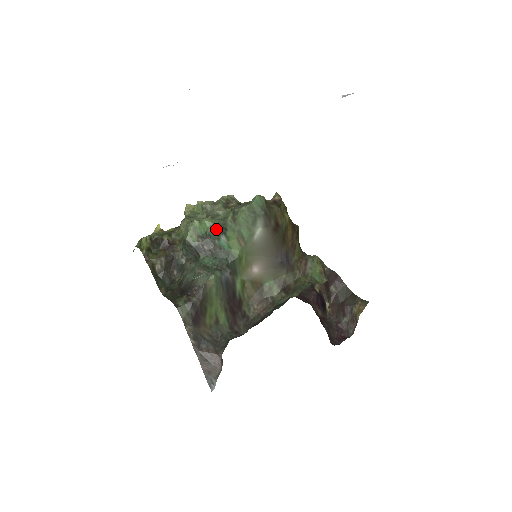
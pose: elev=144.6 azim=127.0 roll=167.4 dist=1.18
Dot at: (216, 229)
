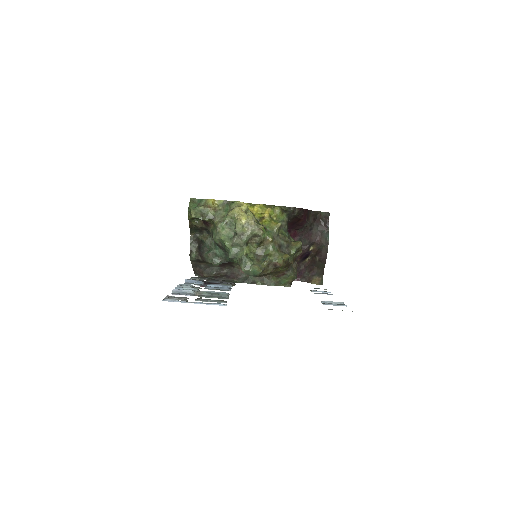
Dot at: (228, 254)
